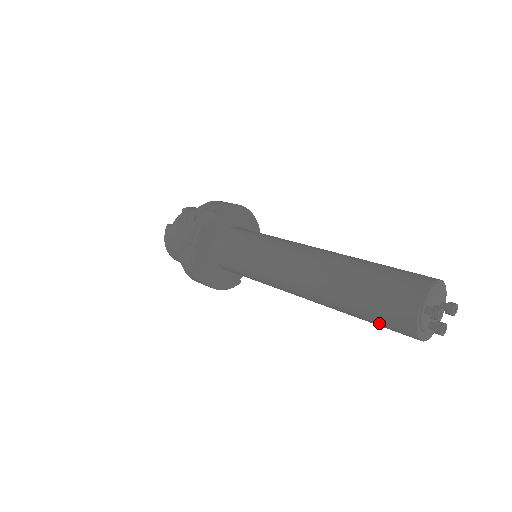
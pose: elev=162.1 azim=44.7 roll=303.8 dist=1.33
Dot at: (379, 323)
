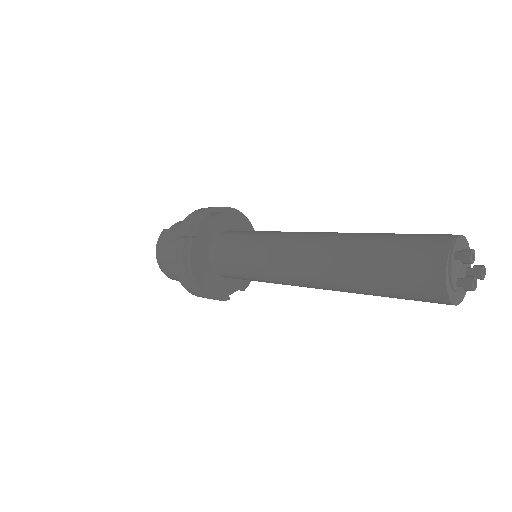
Dot at: (399, 283)
